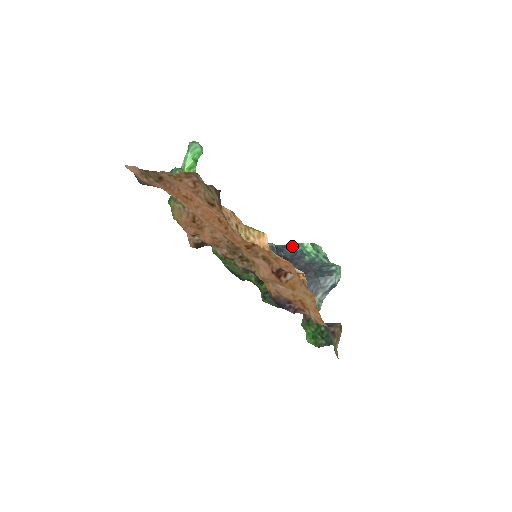
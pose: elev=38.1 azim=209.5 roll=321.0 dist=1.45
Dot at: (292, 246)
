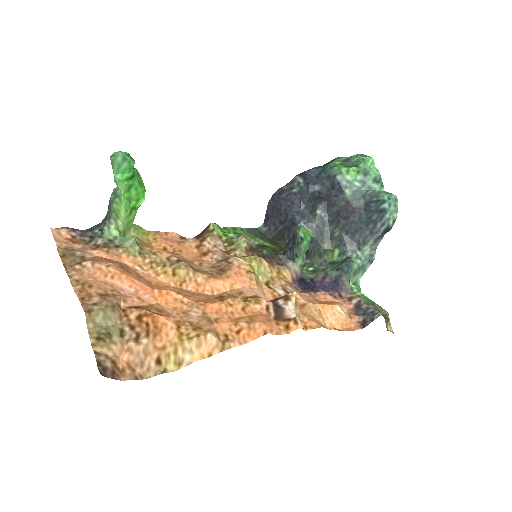
Dot at: (328, 173)
